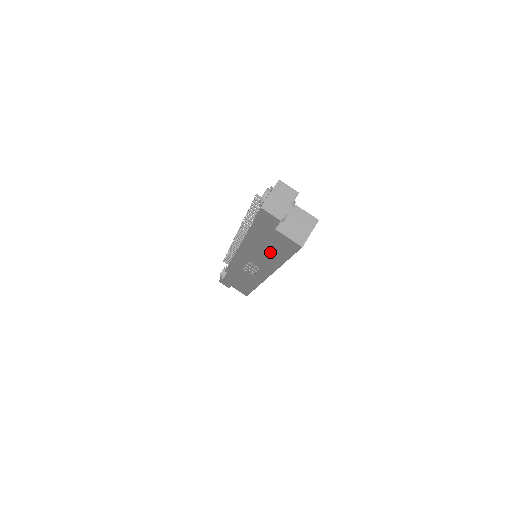
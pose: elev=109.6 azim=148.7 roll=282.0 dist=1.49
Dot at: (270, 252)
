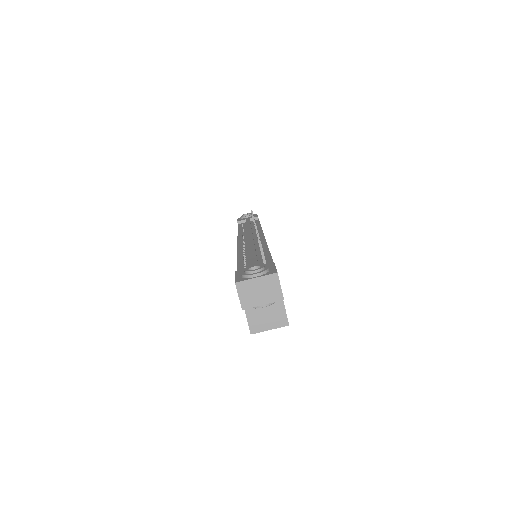
Dot at: occluded
